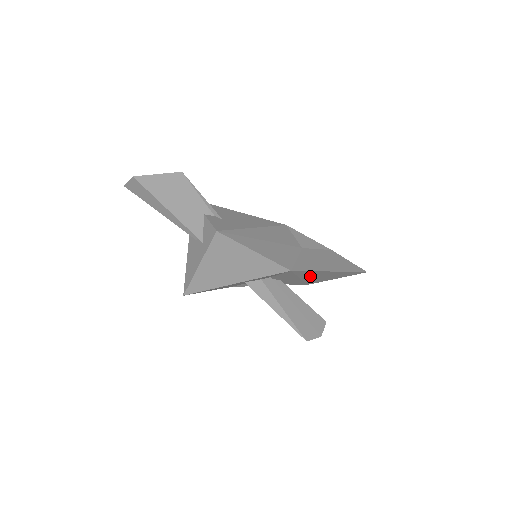
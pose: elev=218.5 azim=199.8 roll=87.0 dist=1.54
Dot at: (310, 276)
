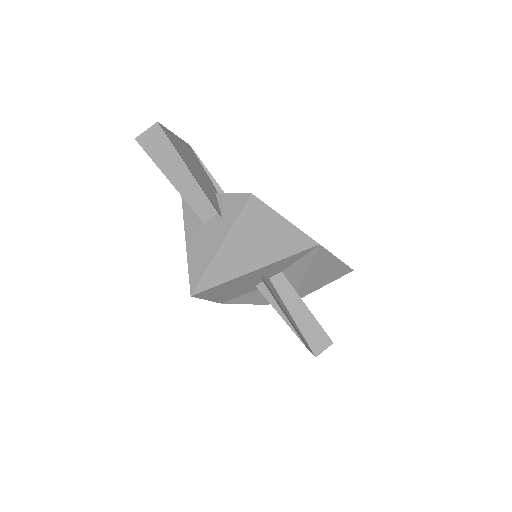
Dot at: (315, 271)
